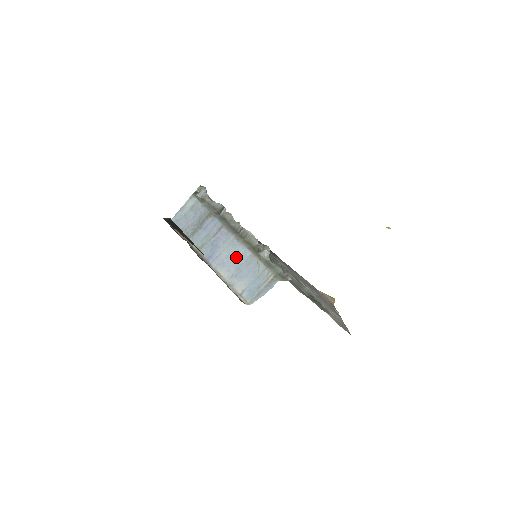
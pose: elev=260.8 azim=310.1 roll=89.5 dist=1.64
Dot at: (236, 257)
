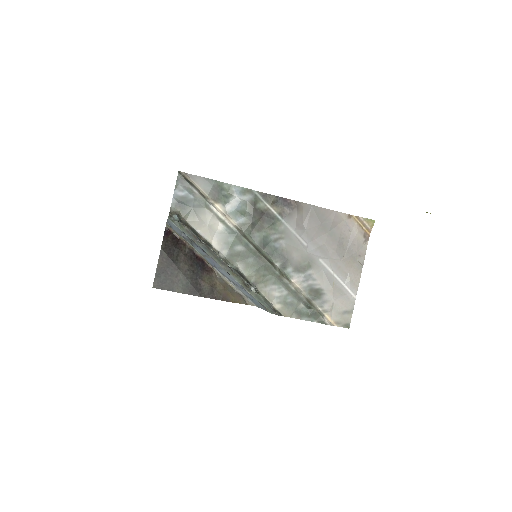
Dot at: (232, 279)
